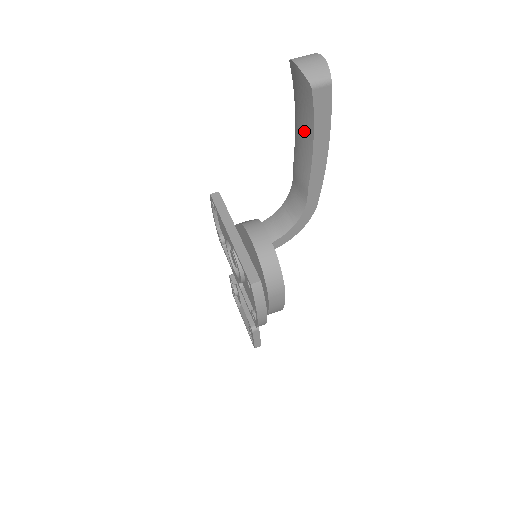
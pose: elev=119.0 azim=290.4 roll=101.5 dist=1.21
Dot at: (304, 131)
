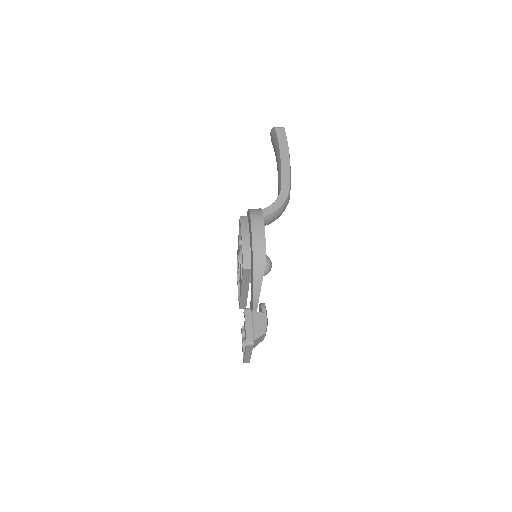
Dot at: (277, 155)
